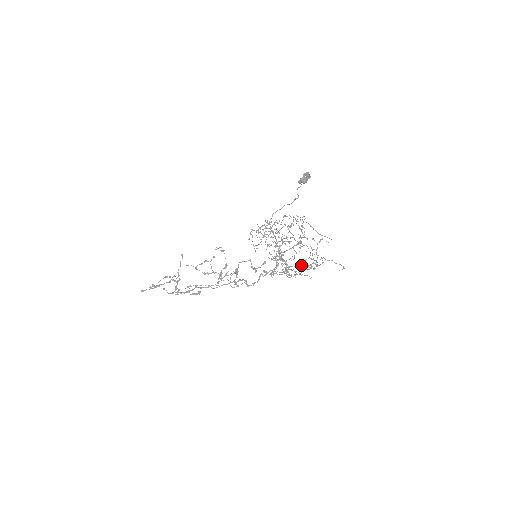
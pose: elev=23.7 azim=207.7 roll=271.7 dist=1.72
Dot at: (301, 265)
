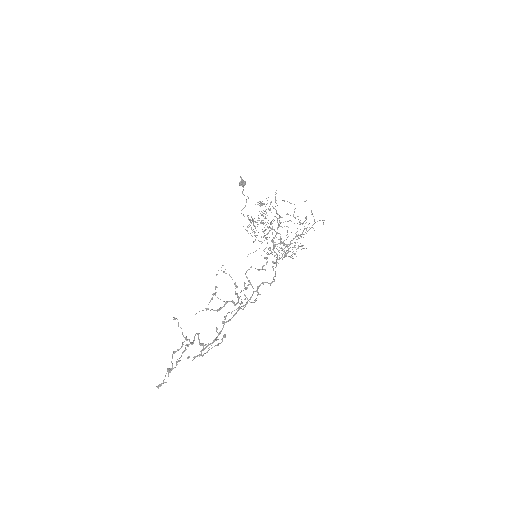
Dot at: (298, 235)
